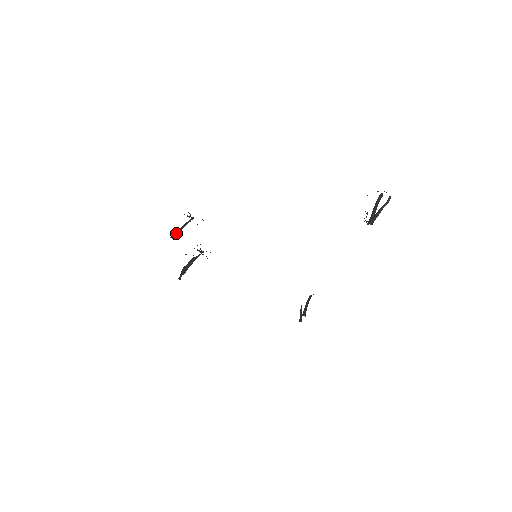
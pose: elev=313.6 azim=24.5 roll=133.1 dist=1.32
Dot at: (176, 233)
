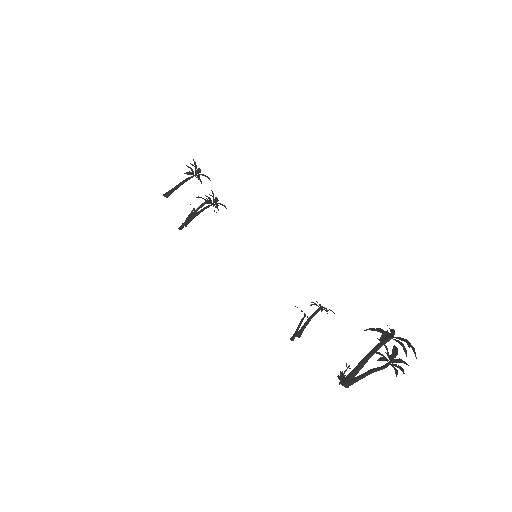
Dot at: (172, 190)
